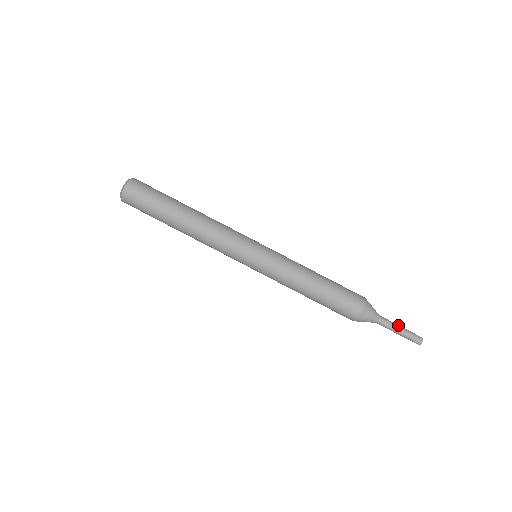
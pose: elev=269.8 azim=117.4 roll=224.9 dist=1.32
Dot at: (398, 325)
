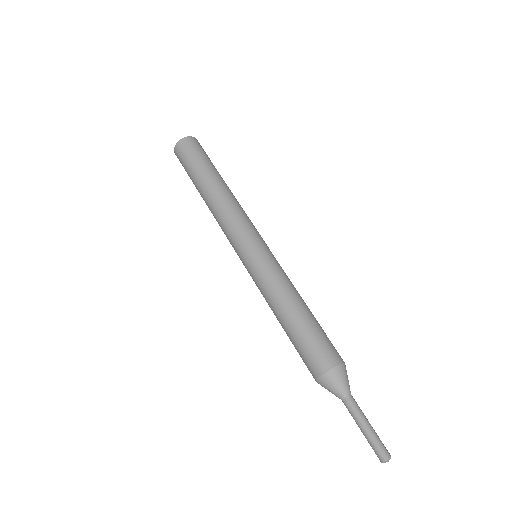
Dot at: occluded
